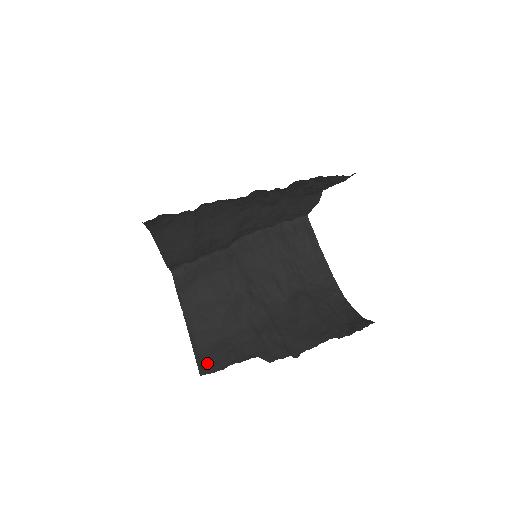
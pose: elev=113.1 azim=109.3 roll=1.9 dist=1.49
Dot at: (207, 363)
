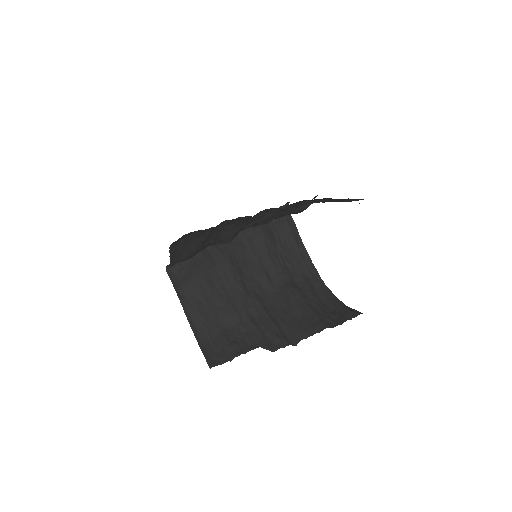
Dot at: (213, 355)
